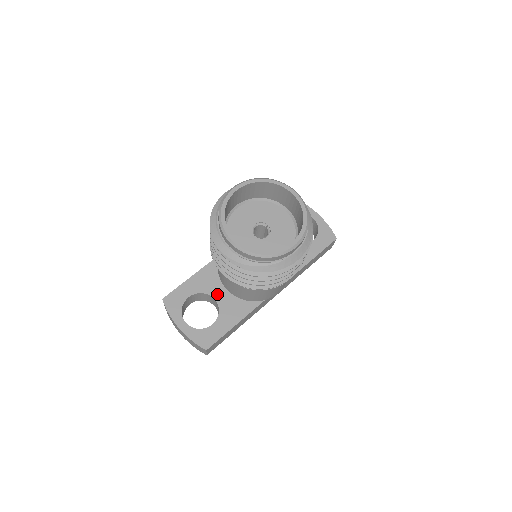
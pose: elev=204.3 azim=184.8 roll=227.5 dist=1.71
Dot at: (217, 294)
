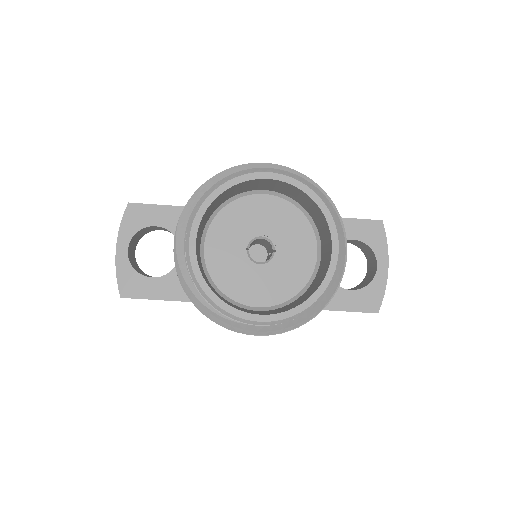
Dot at: occluded
